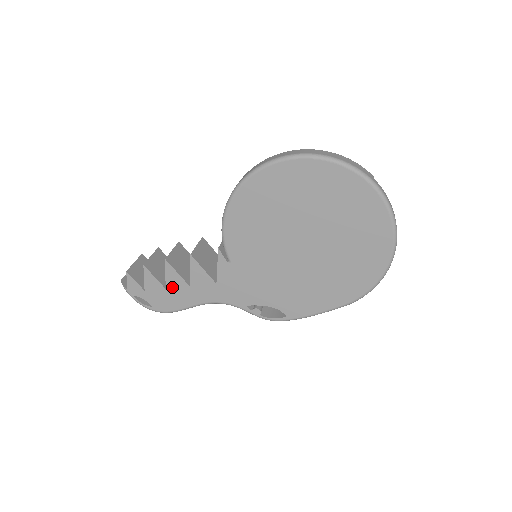
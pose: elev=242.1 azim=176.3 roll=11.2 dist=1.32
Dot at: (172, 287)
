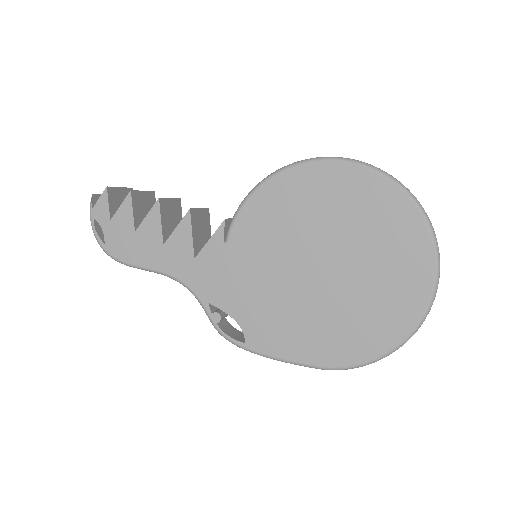
Dot at: (143, 234)
